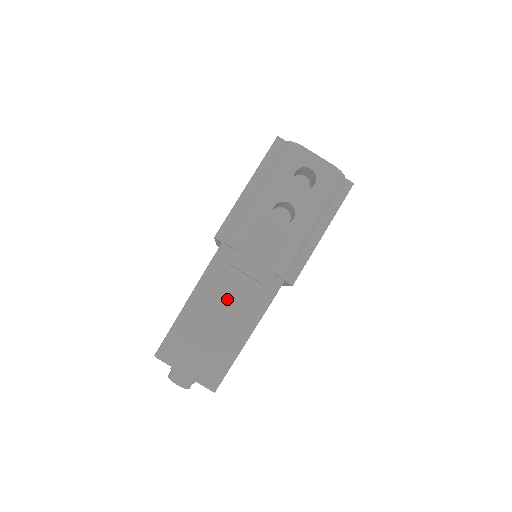
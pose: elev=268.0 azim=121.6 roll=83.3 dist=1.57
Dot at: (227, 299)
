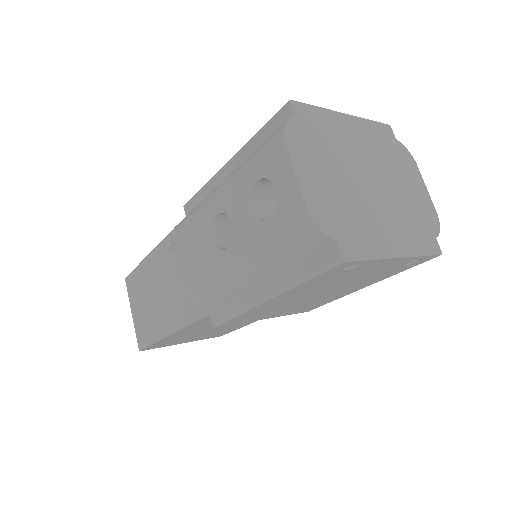
Dot at: (169, 281)
